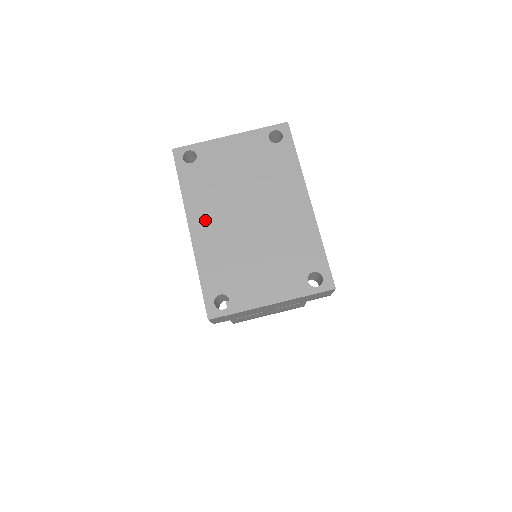
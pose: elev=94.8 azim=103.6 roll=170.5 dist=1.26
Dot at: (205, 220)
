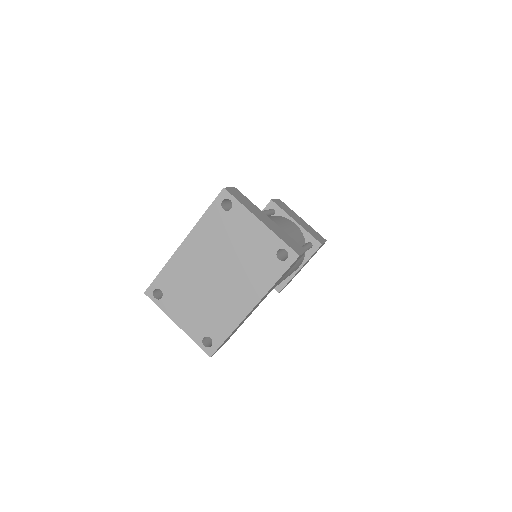
Dot at: (194, 248)
